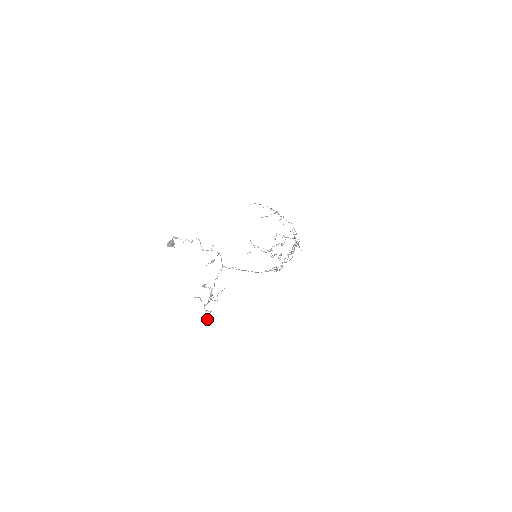
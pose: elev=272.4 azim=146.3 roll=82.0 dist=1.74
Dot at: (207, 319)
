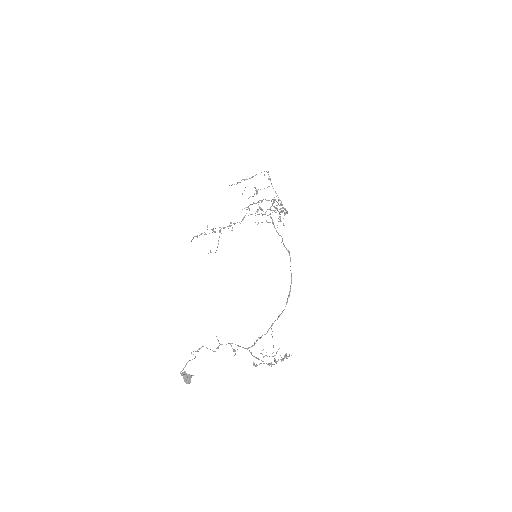
Dot at: occluded
